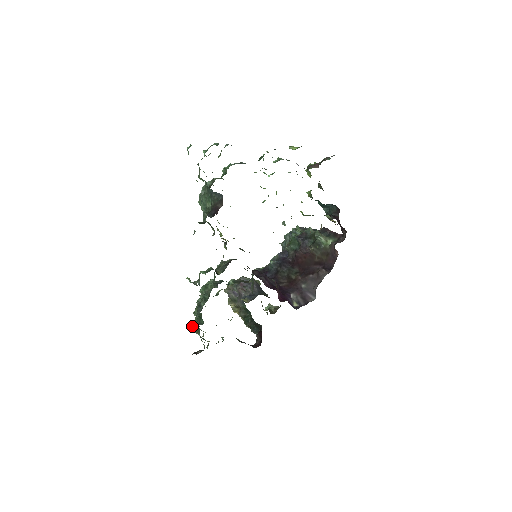
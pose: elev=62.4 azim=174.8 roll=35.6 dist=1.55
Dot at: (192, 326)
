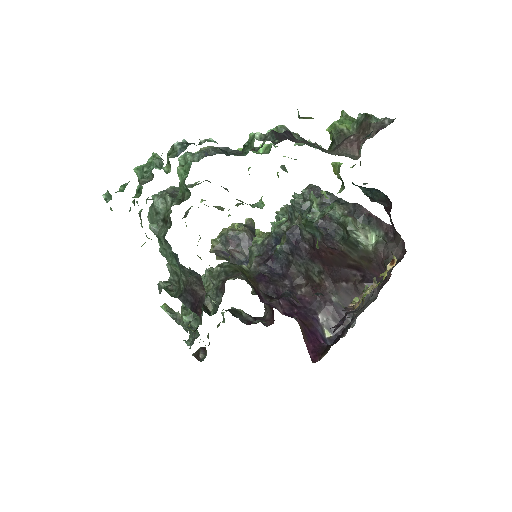
Dot at: (185, 341)
